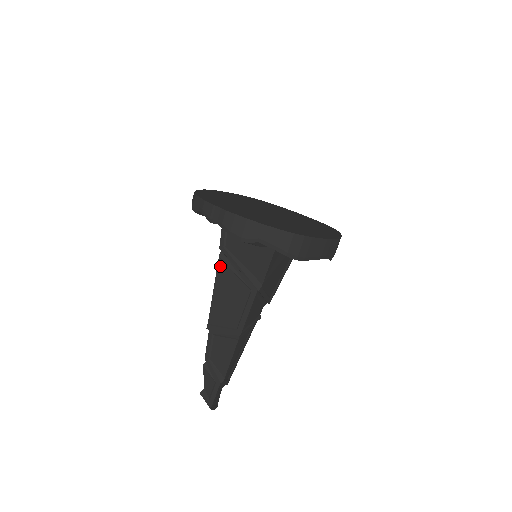
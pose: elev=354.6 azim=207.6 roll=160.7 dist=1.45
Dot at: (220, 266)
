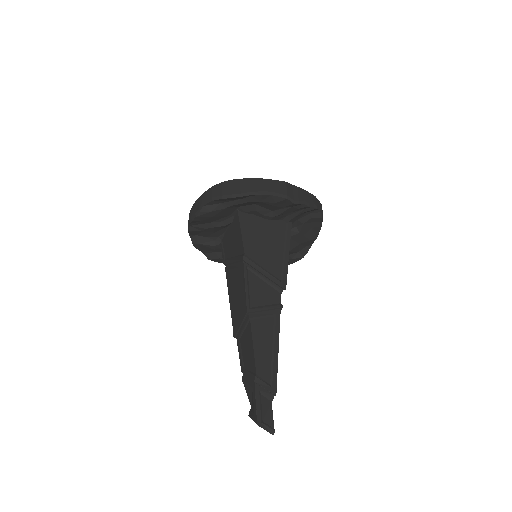
Dot at: (227, 276)
